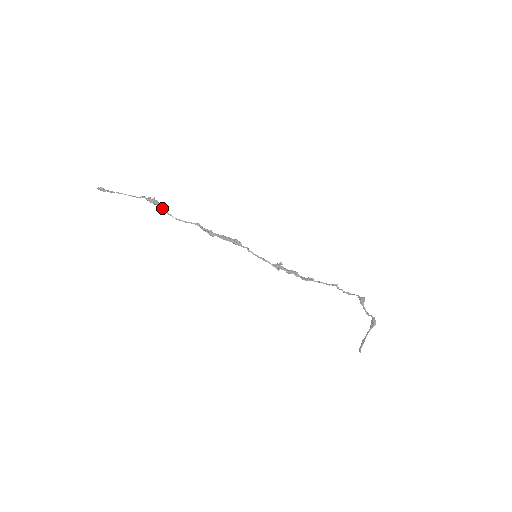
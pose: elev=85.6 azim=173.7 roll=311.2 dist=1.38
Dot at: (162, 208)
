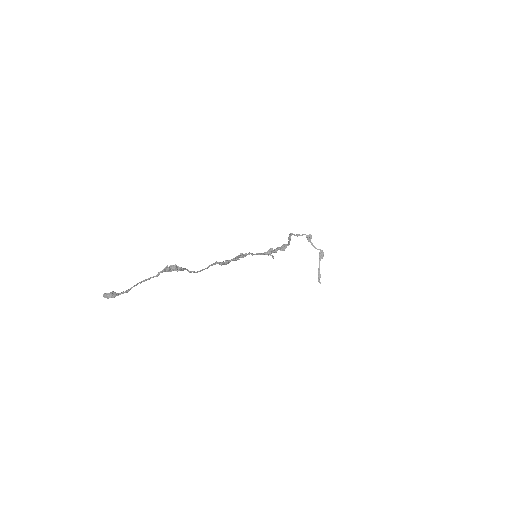
Dot at: (183, 270)
